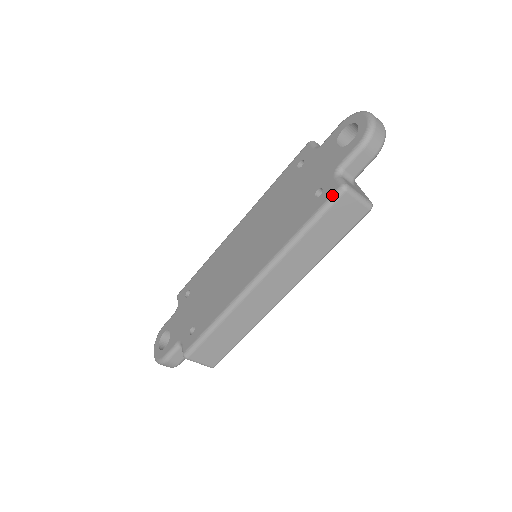
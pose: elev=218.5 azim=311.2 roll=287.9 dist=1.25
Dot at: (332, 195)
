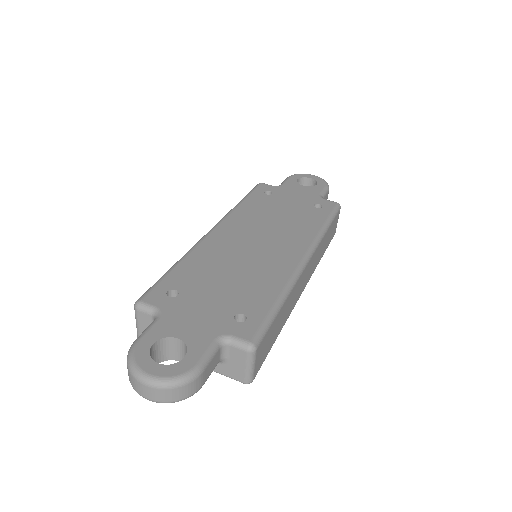
Dot at: (336, 207)
